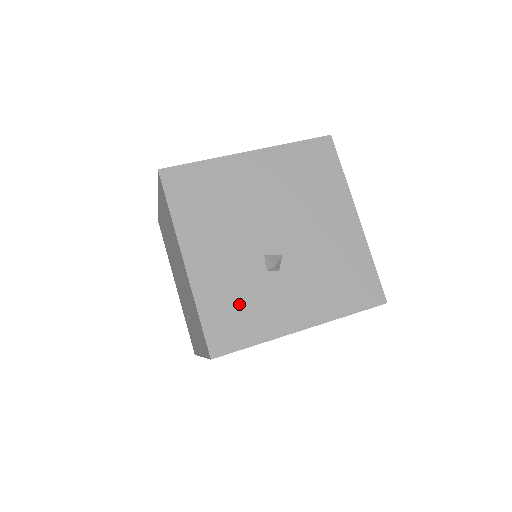
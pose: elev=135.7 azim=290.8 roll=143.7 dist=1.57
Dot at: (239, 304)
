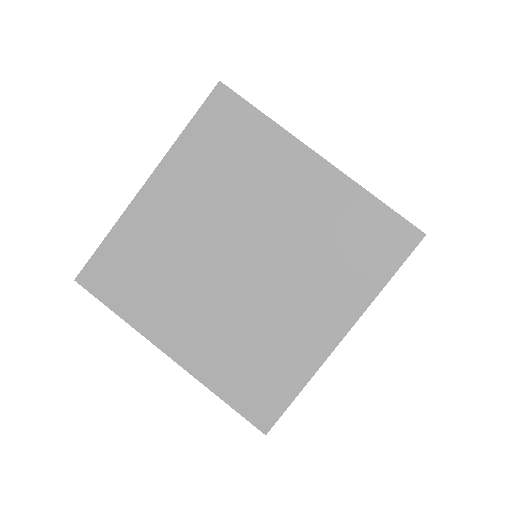
Dot at: occluded
